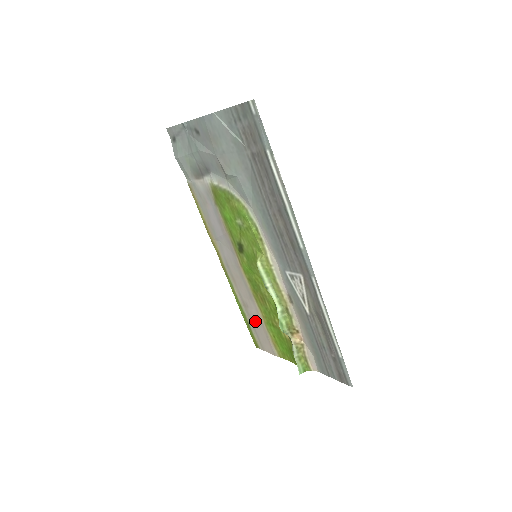
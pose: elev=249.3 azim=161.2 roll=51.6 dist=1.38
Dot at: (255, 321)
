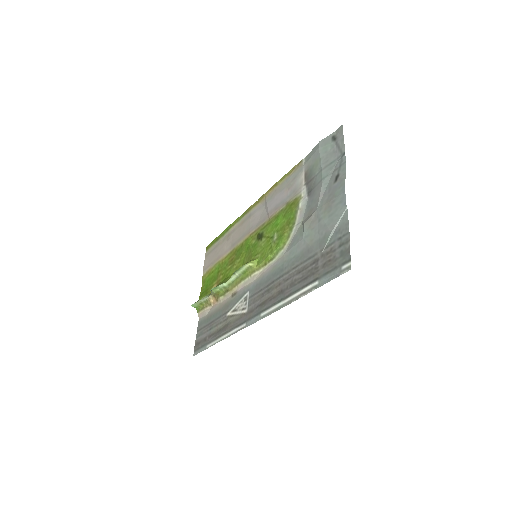
Dot at: (220, 249)
